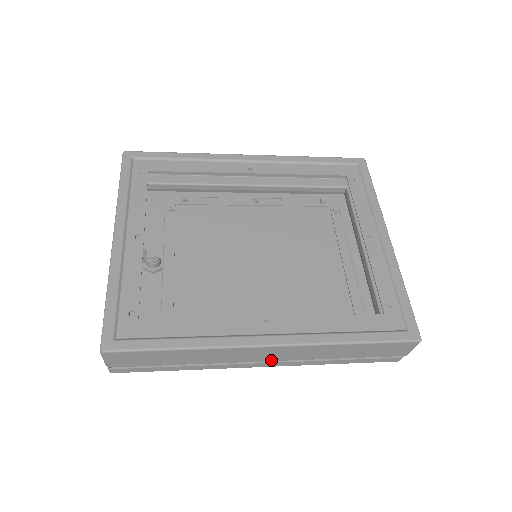
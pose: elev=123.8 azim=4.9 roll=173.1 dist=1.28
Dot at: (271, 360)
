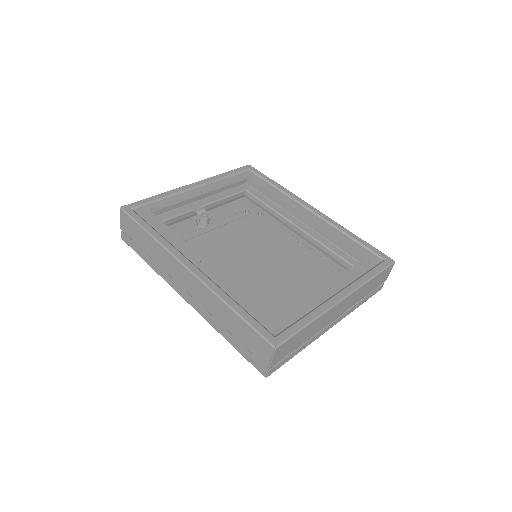
Dot at: (188, 292)
